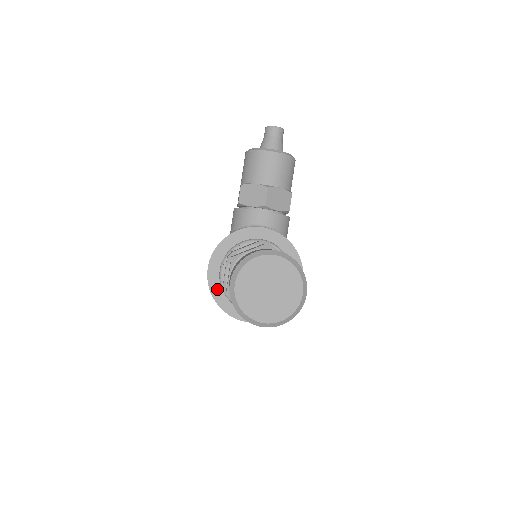
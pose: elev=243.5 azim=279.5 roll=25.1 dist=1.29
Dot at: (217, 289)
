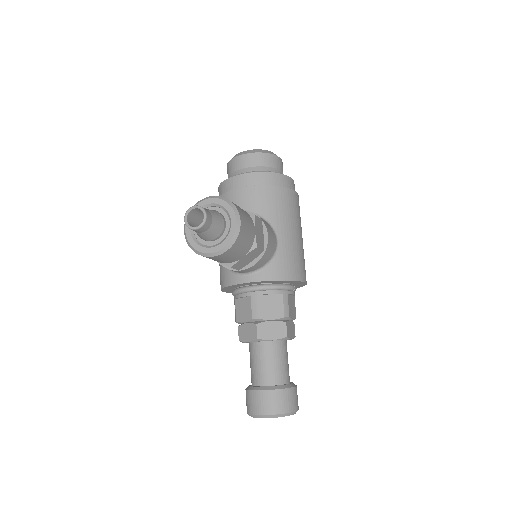
Dot at: occluded
